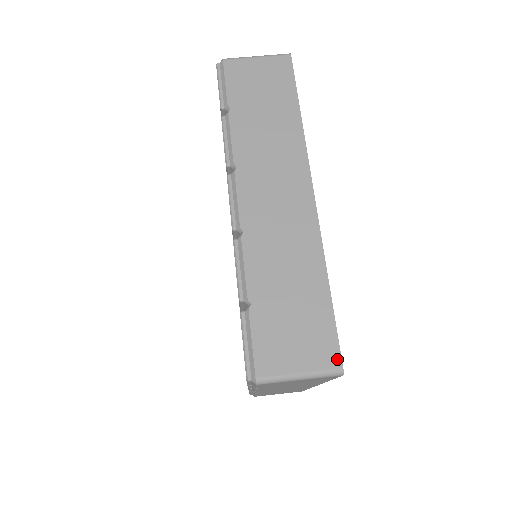
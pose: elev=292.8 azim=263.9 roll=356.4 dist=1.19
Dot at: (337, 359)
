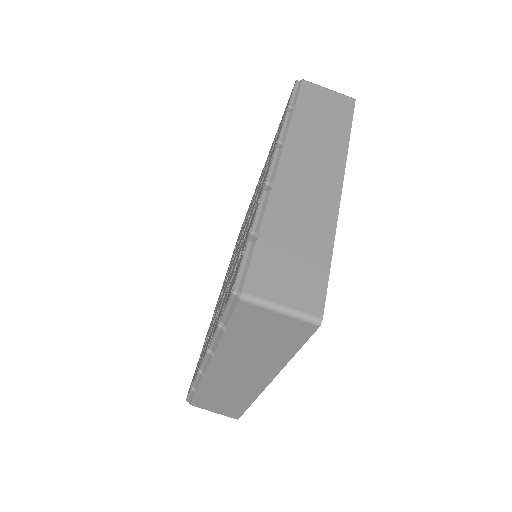
Dot at: (320, 309)
